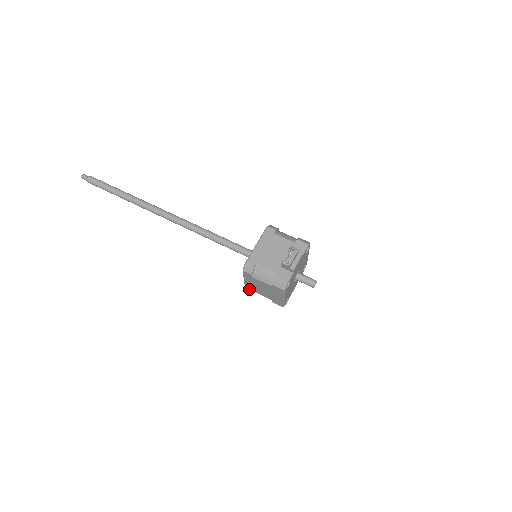
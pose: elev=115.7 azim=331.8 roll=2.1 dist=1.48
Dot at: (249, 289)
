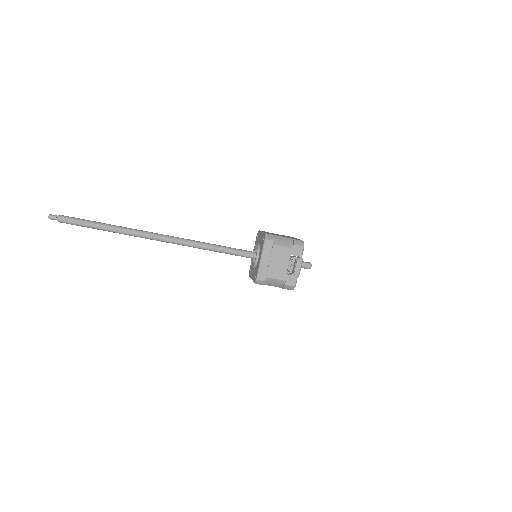
Dot at: occluded
